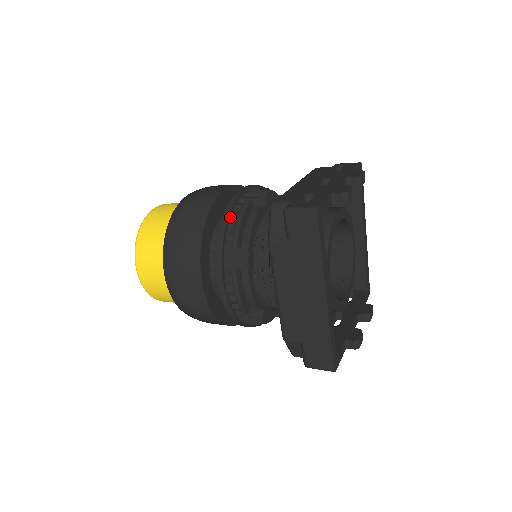
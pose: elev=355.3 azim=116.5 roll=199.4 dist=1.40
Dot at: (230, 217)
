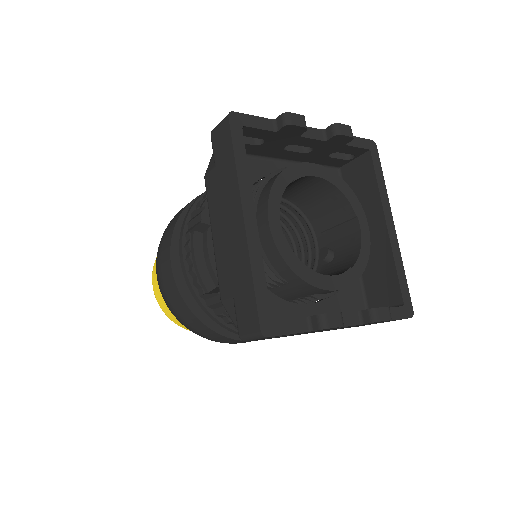
Dot at: occluded
